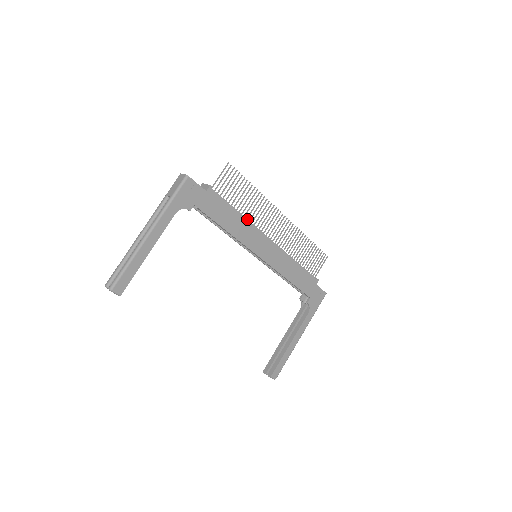
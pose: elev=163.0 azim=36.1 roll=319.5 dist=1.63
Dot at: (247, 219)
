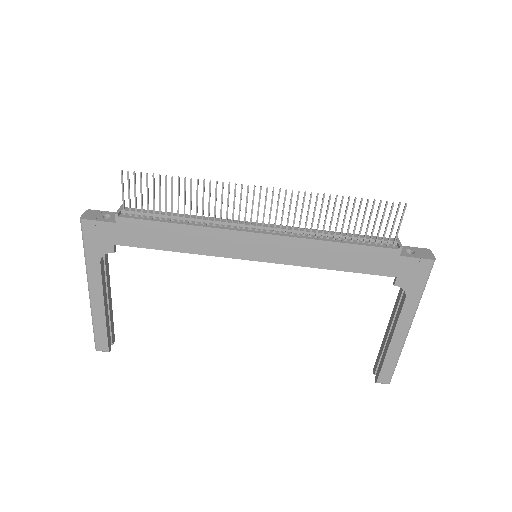
Dot at: (207, 220)
